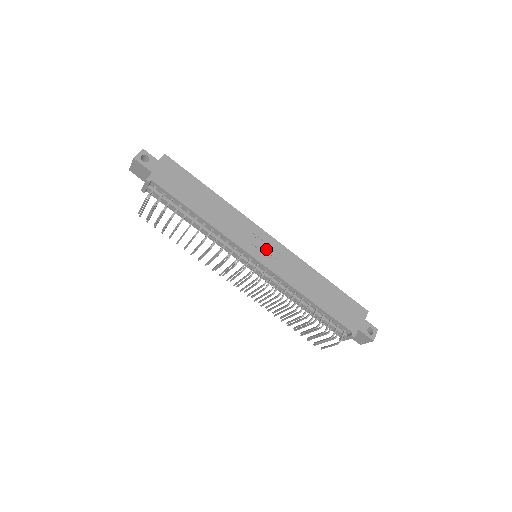
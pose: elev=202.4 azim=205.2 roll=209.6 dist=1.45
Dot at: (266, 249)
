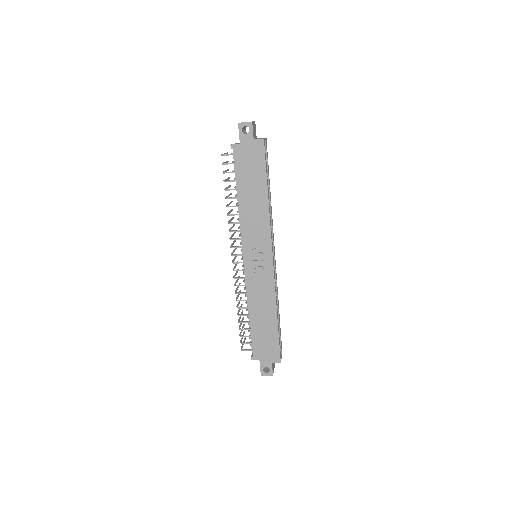
Dot at: (259, 261)
